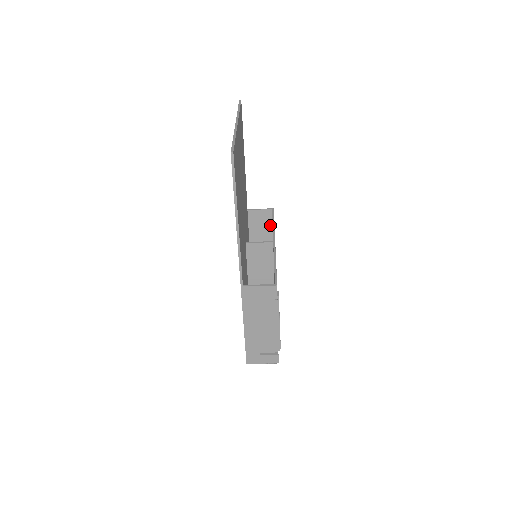
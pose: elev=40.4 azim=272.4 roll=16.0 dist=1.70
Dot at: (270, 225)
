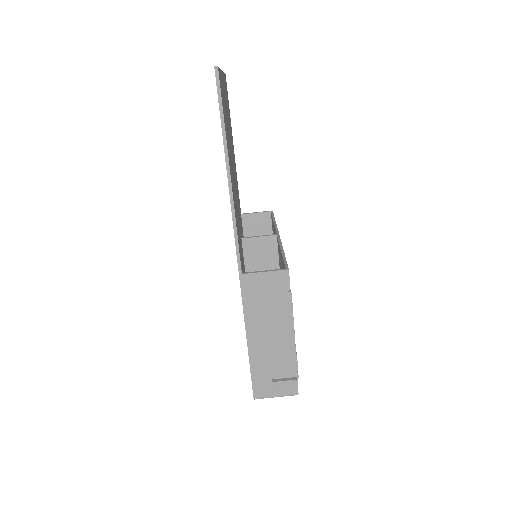
Dot at: (270, 233)
